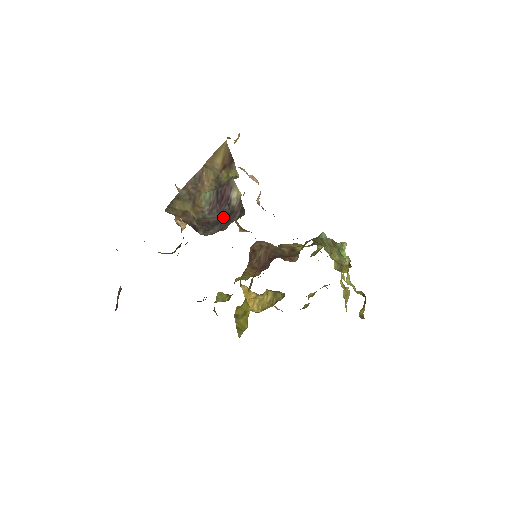
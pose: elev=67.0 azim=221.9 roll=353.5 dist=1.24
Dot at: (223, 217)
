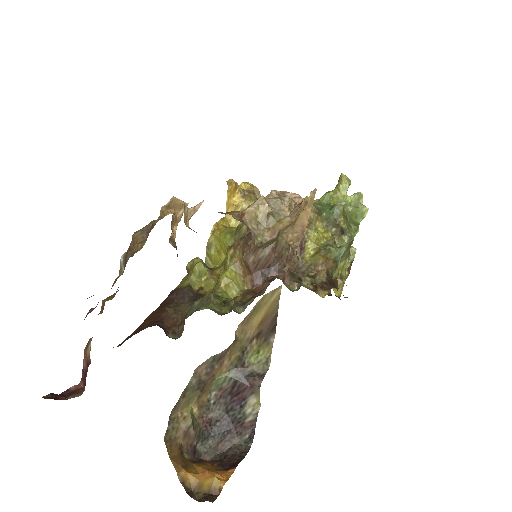
Dot at: (229, 417)
